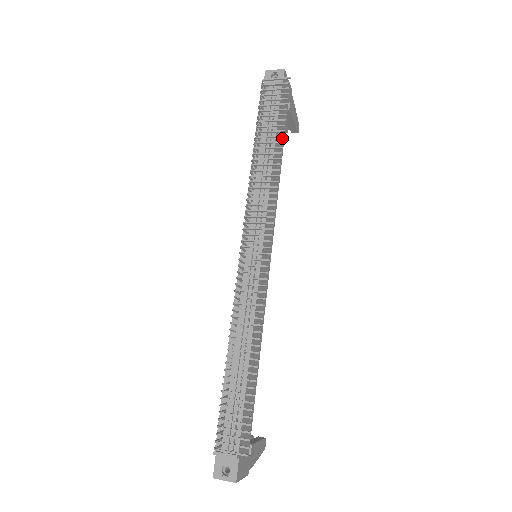
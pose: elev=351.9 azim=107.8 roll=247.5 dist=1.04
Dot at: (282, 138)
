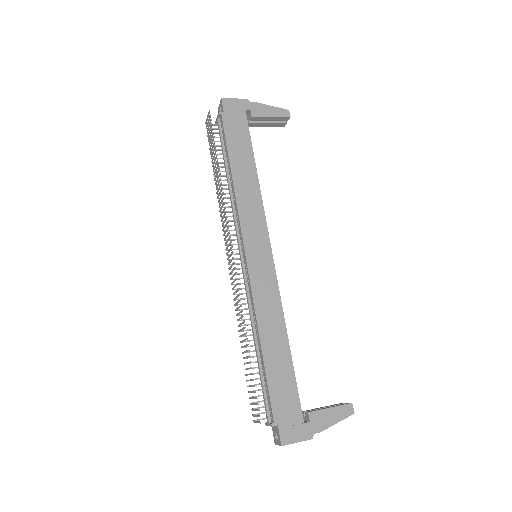
Dot at: (246, 148)
